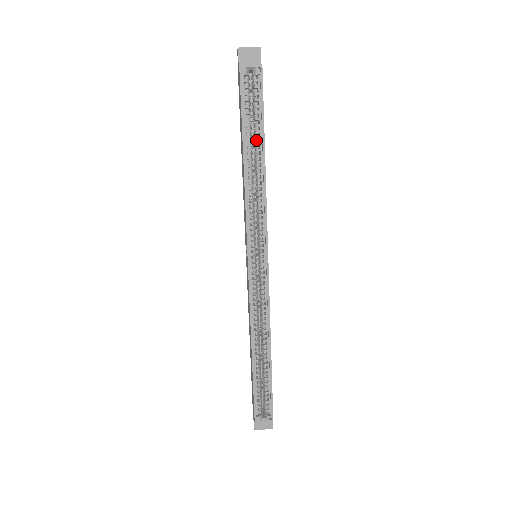
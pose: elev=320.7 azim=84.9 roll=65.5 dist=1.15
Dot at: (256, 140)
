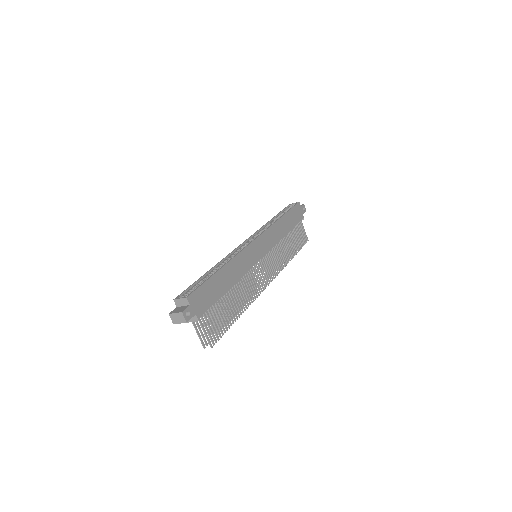
Dot at: occluded
